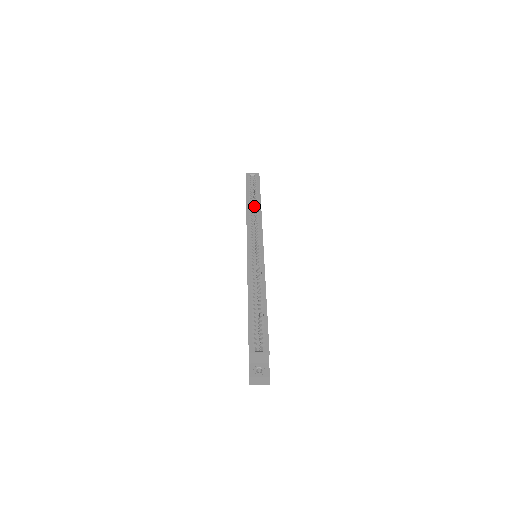
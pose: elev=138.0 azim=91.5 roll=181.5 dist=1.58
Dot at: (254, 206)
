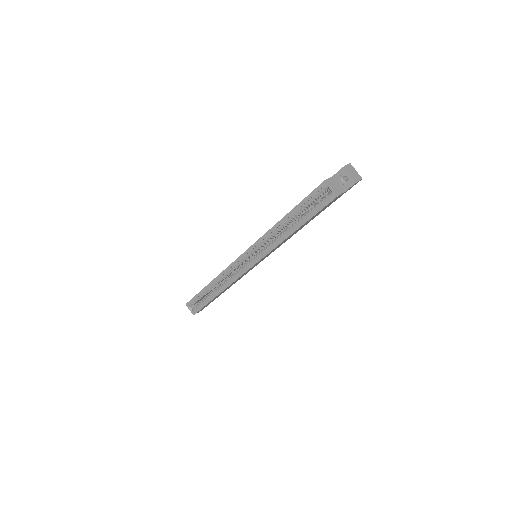
Dot at: (292, 224)
